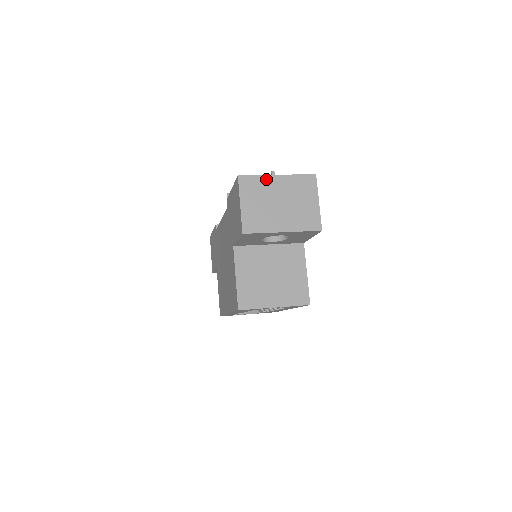
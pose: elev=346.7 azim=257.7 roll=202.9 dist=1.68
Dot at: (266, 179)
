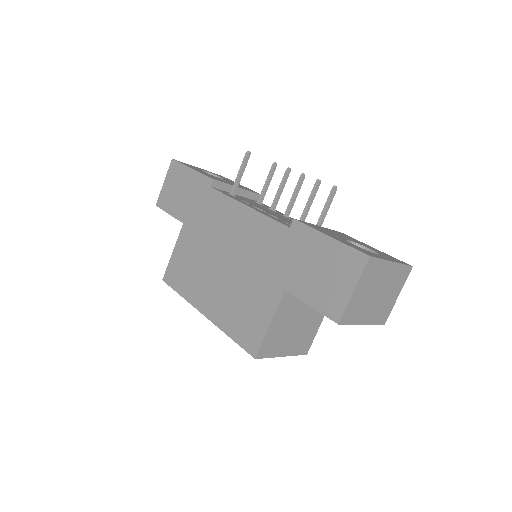
Dot at: (384, 265)
